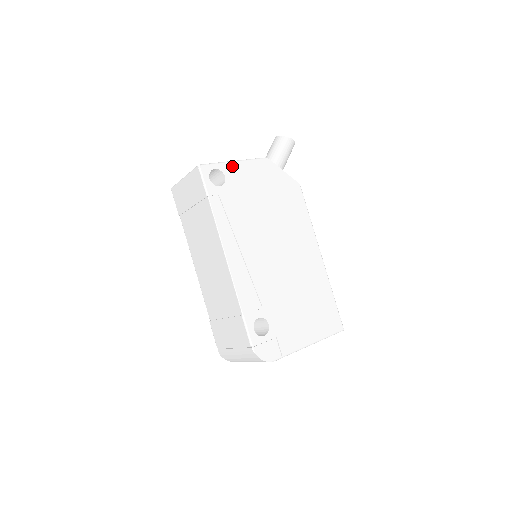
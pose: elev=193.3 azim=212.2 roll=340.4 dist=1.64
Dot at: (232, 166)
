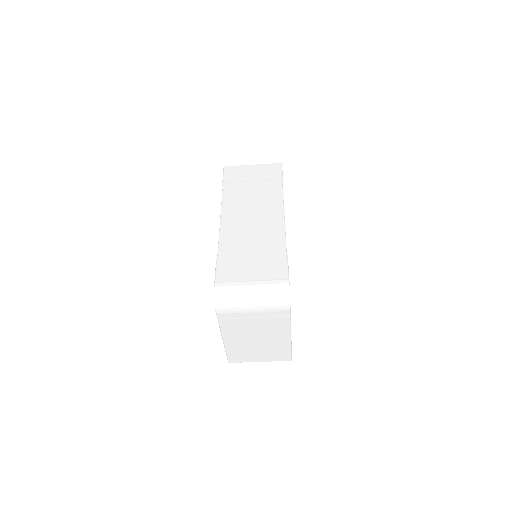
Dot at: occluded
